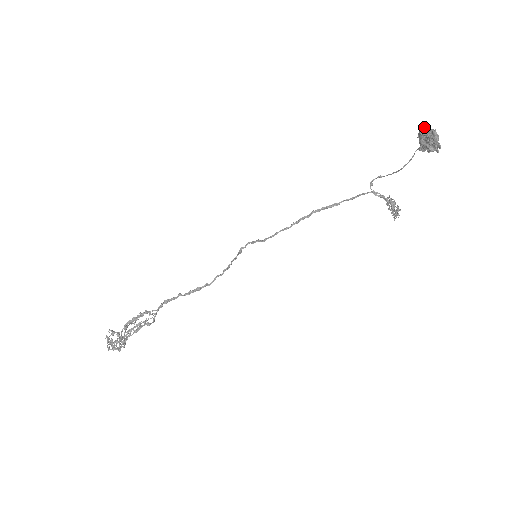
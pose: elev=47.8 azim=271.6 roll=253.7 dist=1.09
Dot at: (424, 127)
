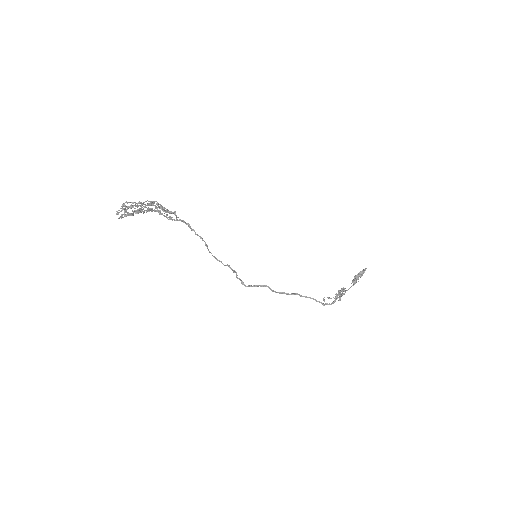
Dot at: occluded
